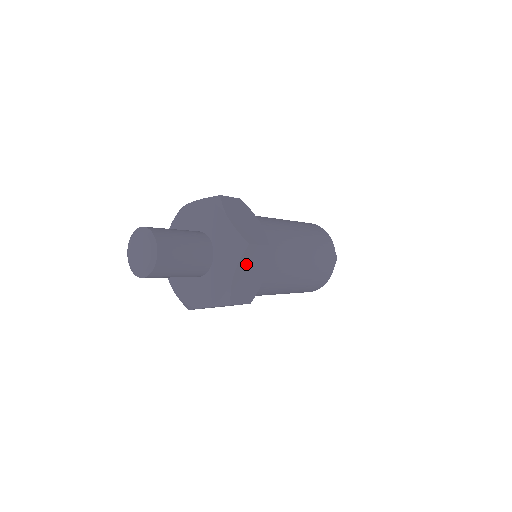
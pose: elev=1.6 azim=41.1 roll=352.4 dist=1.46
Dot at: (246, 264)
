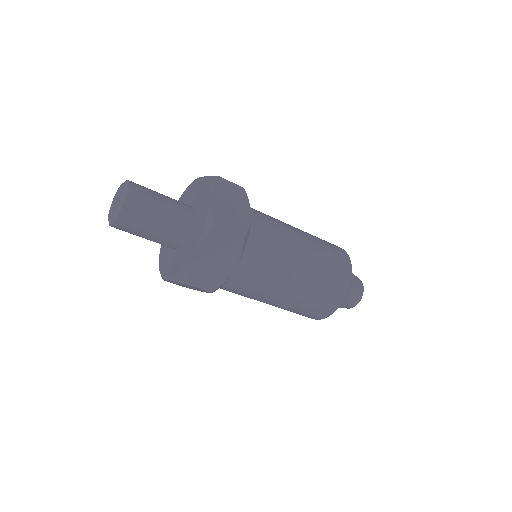
Dot at: (222, 194)
